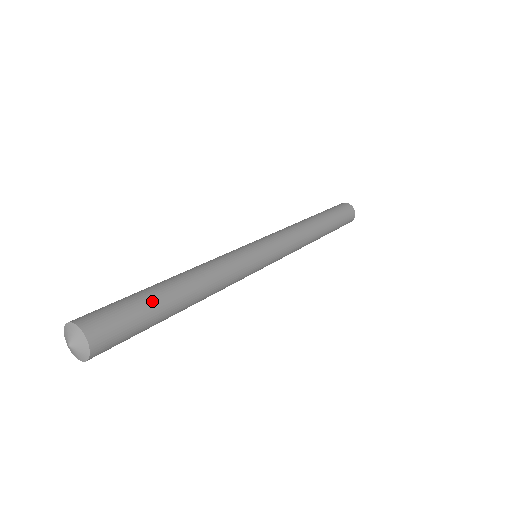
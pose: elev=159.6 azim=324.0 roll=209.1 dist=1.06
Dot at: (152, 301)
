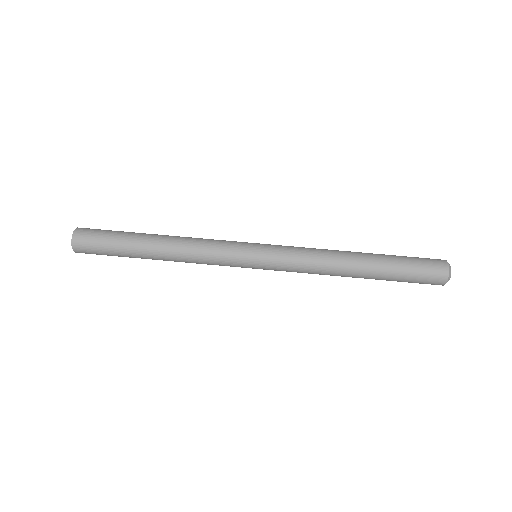
Dot at: occluded
